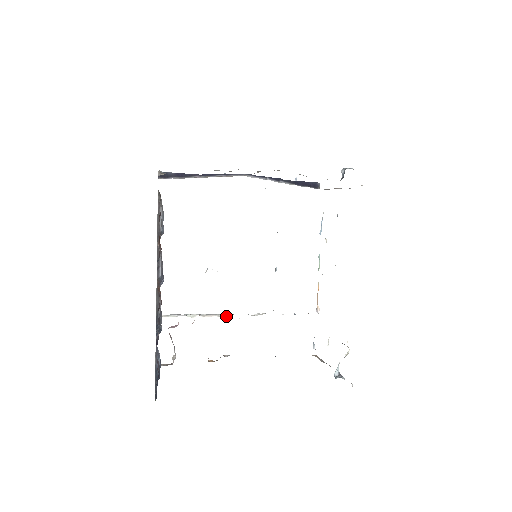
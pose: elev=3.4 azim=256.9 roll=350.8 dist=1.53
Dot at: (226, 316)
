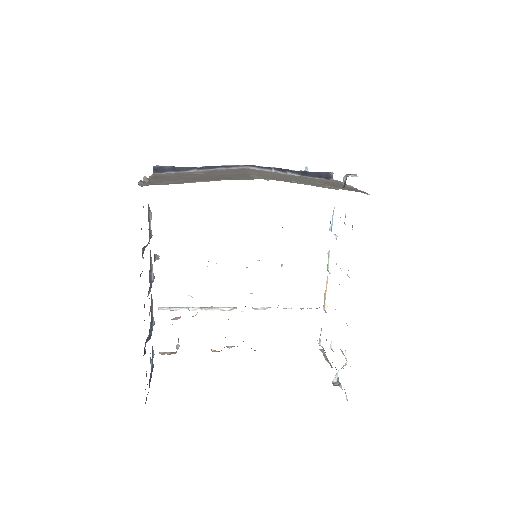
Dot at: (229, 310)
